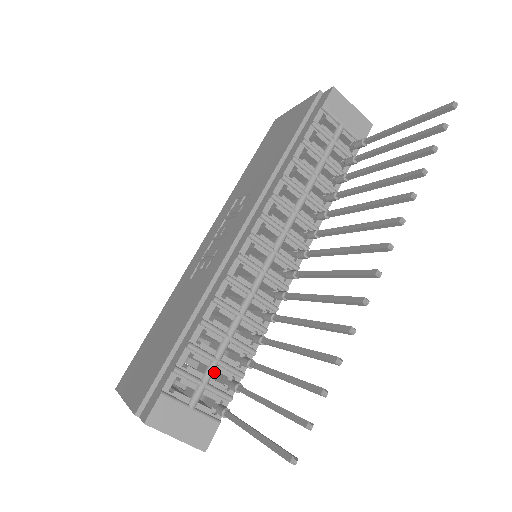
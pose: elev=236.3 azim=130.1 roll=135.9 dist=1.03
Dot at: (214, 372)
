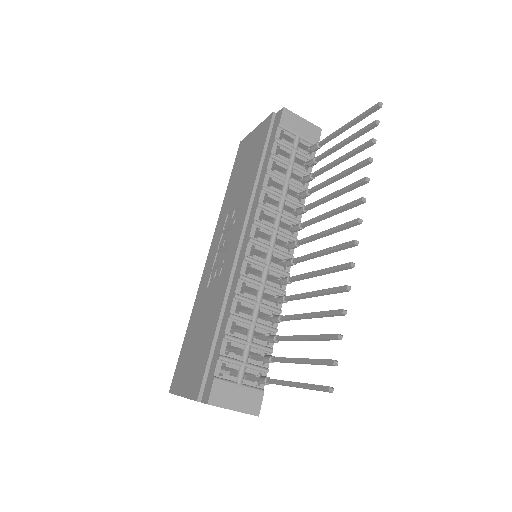
Dot at: occluded
